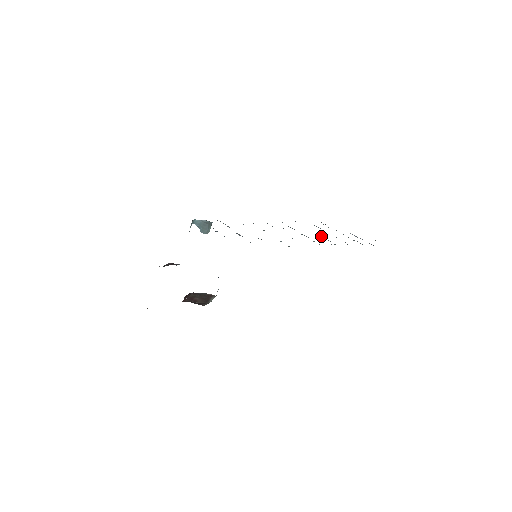
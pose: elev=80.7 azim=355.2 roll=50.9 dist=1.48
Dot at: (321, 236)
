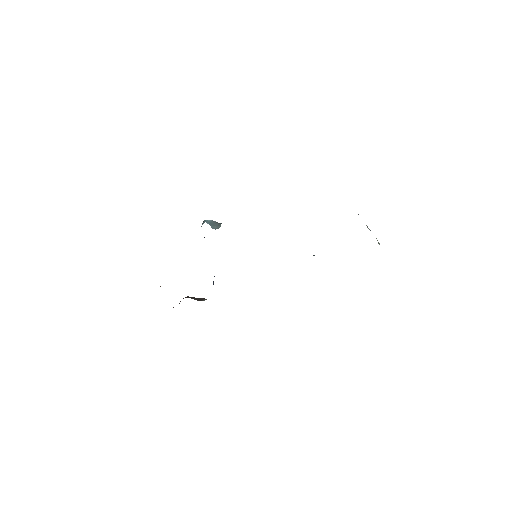
Dot at: occluded
